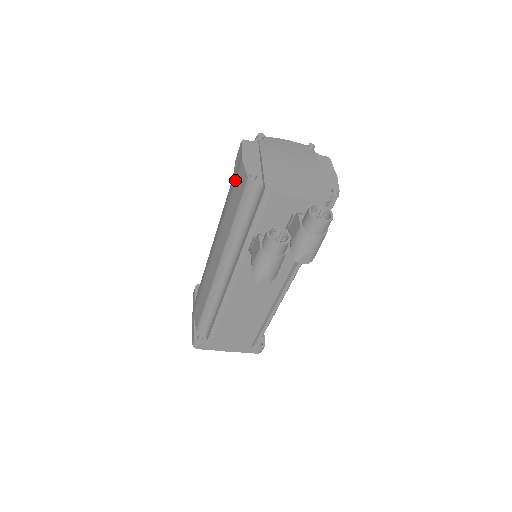
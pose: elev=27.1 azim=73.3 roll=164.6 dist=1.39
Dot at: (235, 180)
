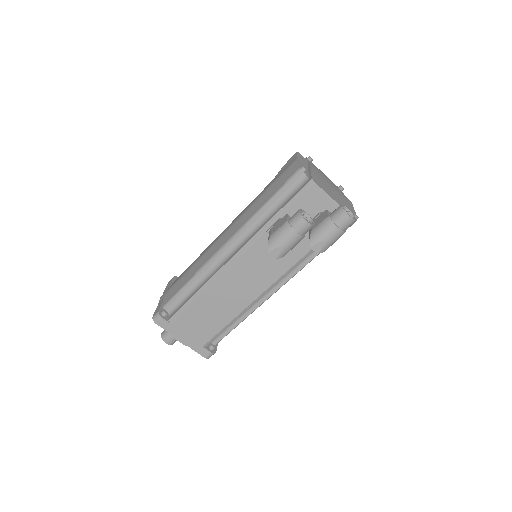
Dot at: (281, 174)
